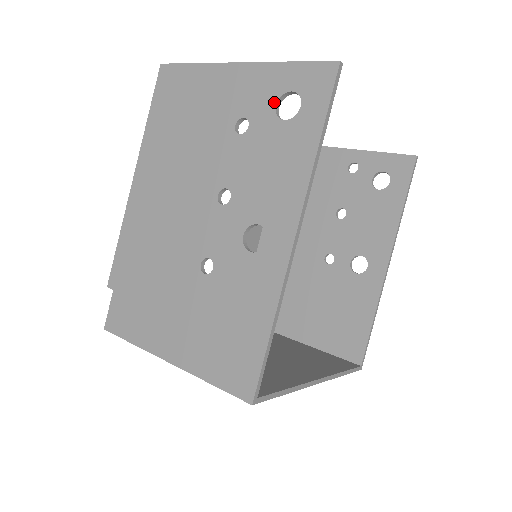
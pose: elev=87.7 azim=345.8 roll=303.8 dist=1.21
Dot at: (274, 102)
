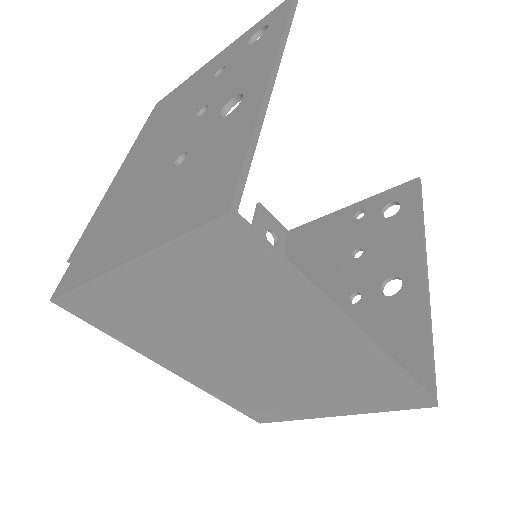
Dot at: (246, 43)
